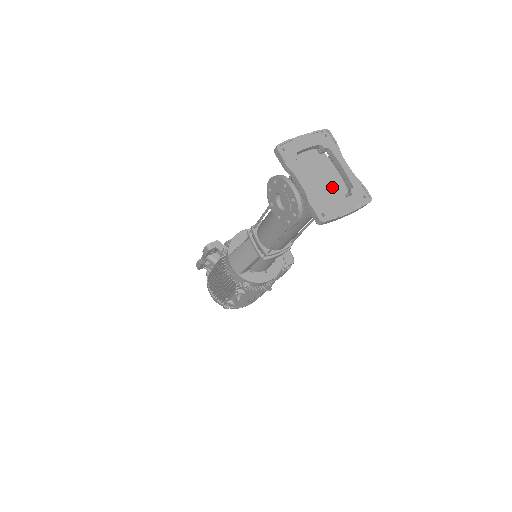
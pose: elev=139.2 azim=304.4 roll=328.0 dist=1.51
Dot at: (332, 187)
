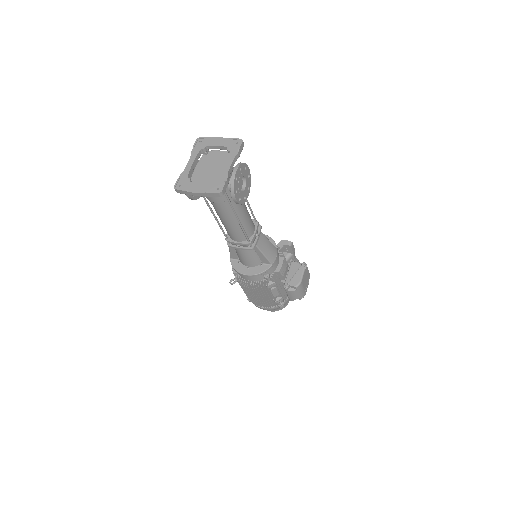
Dot at: (214, 178)
